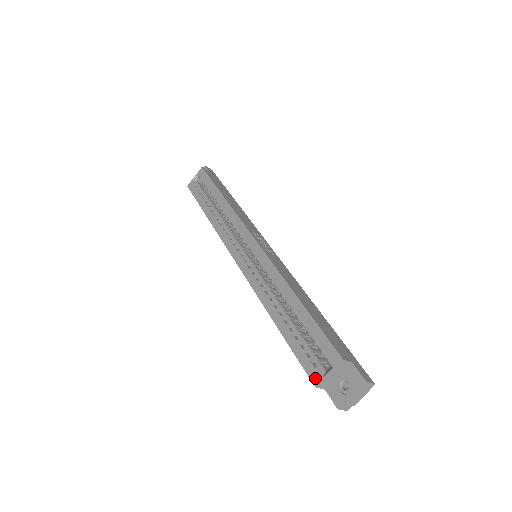
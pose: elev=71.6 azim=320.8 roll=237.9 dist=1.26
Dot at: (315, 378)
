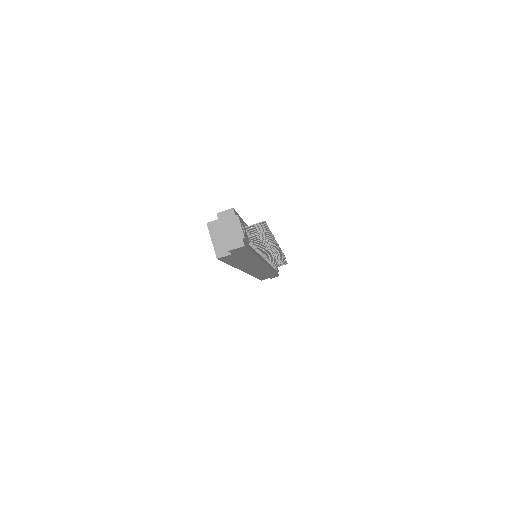
Dot at: (216, 255)
